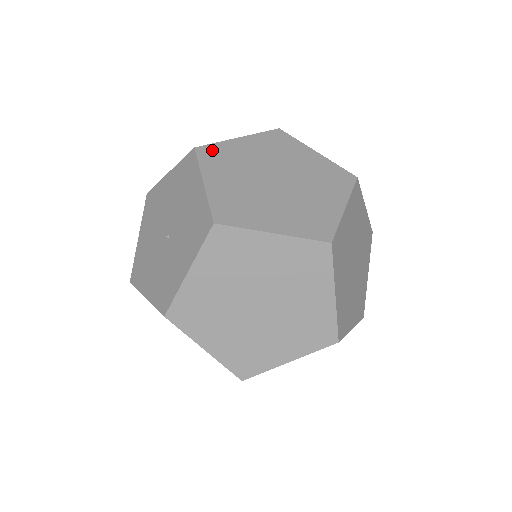
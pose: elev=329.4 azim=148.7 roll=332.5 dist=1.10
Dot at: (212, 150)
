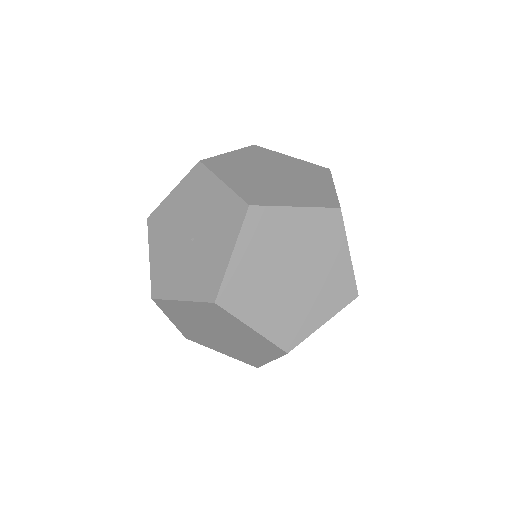
Dot at: (214, 161)
